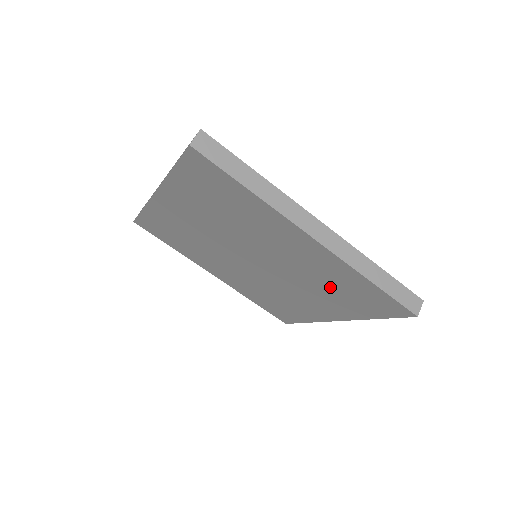
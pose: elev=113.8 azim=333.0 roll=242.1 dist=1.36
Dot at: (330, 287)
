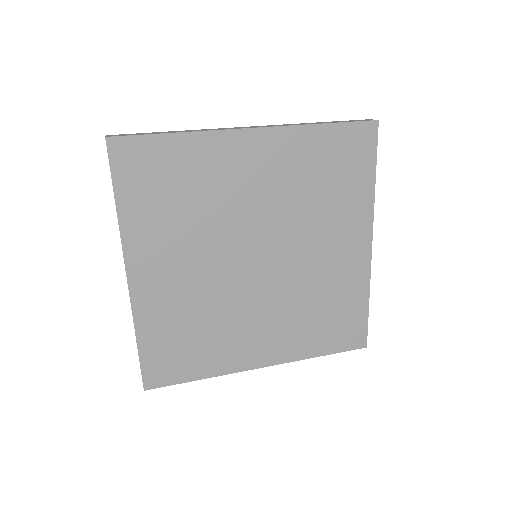
Dot at: (318, 188)
